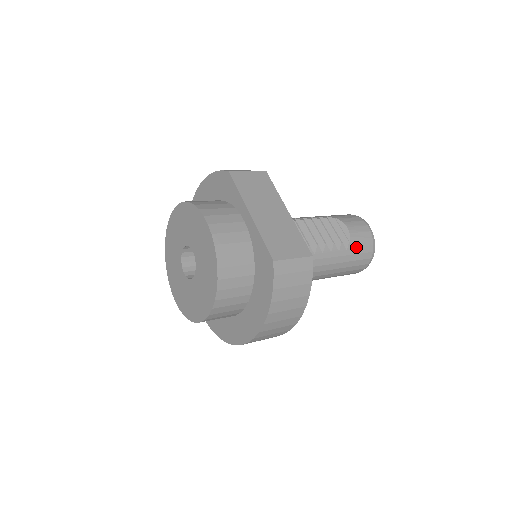
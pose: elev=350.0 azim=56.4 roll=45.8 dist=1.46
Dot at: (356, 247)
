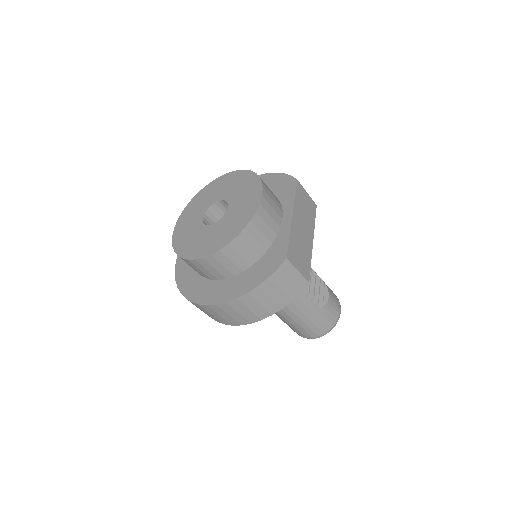
Dot at: (324, 315)
